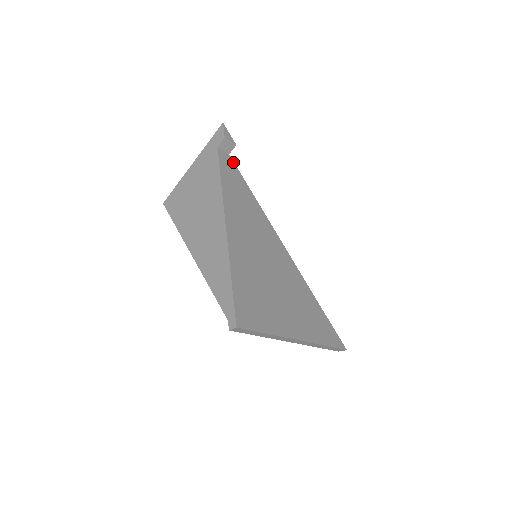
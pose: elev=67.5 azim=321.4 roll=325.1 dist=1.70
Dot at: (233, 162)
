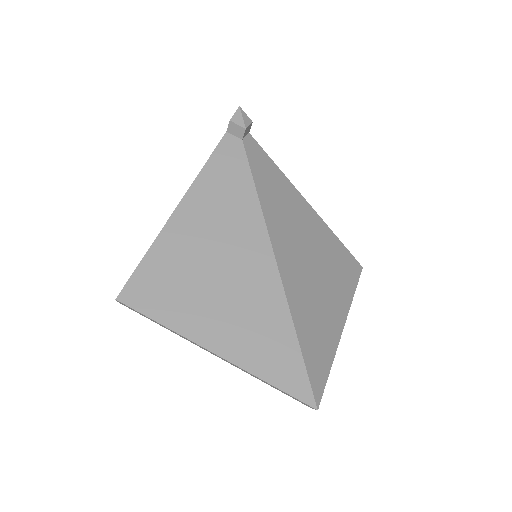
Dot at: (243, 148)
